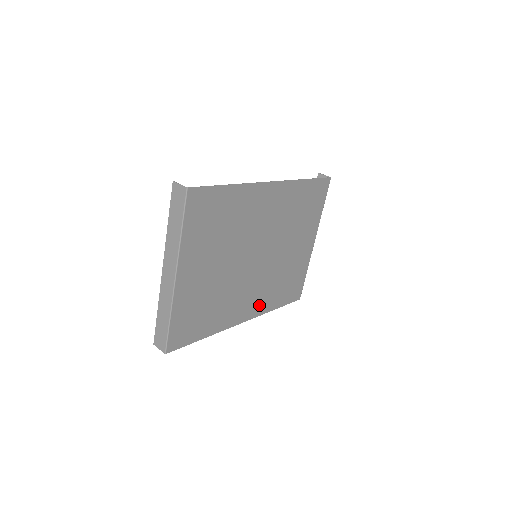
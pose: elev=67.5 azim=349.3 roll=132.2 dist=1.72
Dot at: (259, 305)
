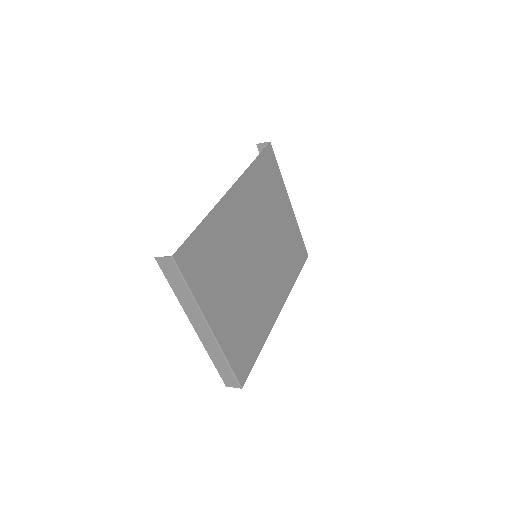
Dot at: (282, 289)
